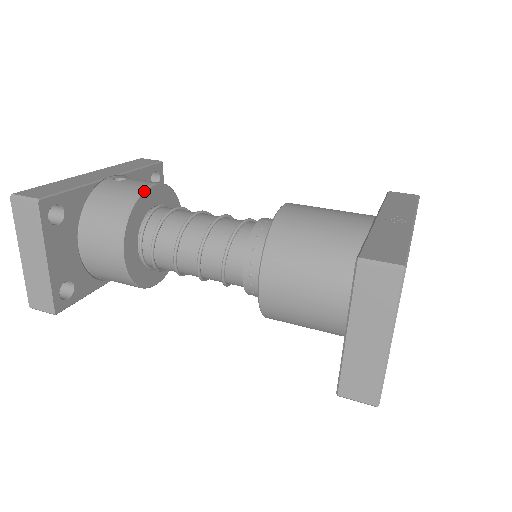
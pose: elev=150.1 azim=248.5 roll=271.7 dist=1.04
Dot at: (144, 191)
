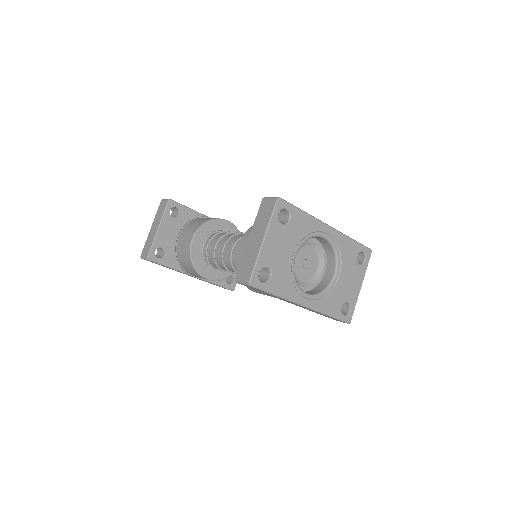
Dot at: (220, 219)
